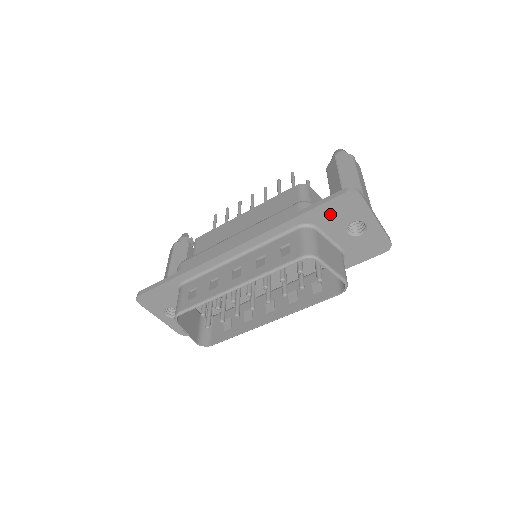
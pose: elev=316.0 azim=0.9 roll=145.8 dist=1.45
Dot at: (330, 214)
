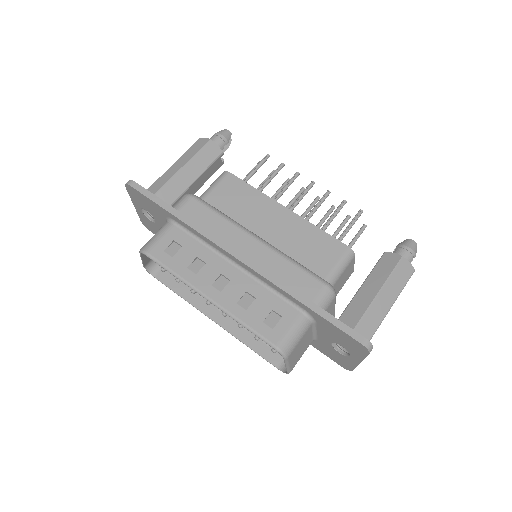
Dot at: (334, 332)
